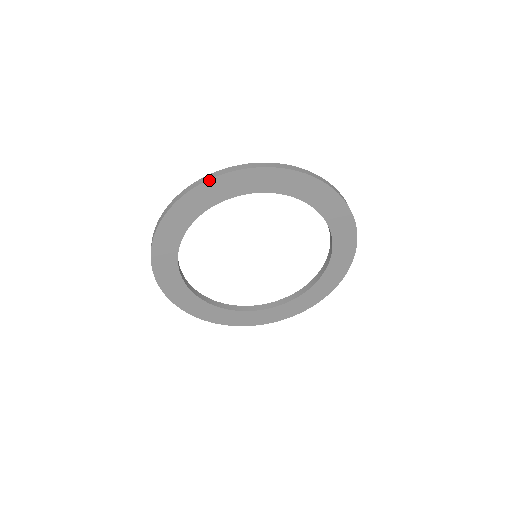
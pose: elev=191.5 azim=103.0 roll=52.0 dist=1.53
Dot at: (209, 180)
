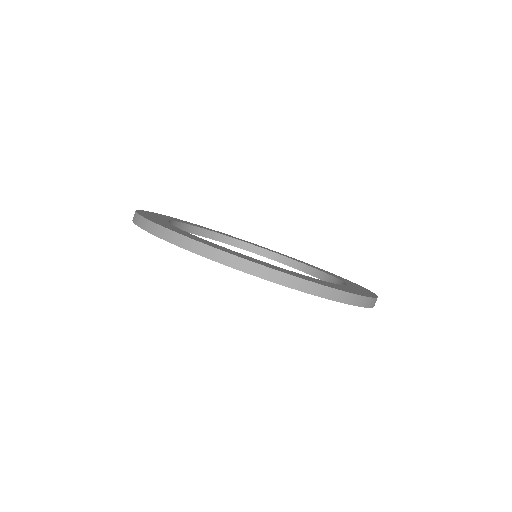
Dot at: (133, 221)
